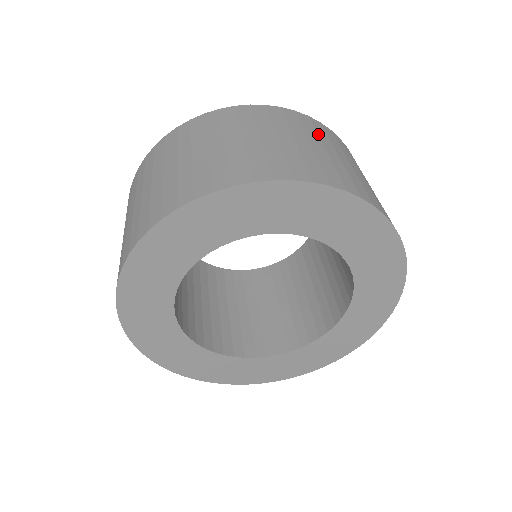
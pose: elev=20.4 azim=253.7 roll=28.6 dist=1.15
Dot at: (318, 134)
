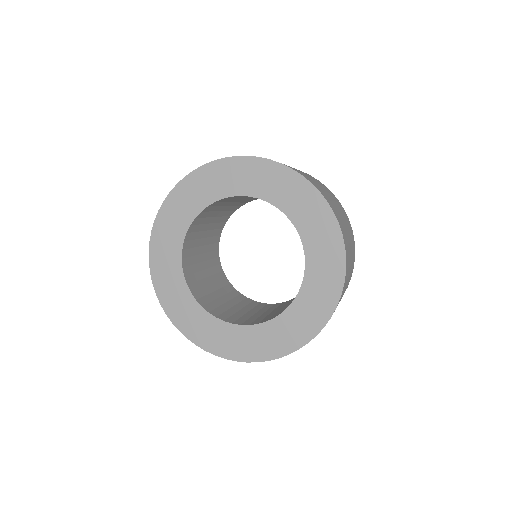
Dot at: occluded
